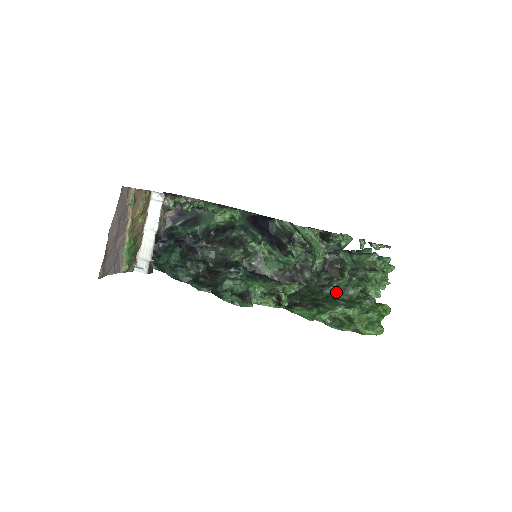
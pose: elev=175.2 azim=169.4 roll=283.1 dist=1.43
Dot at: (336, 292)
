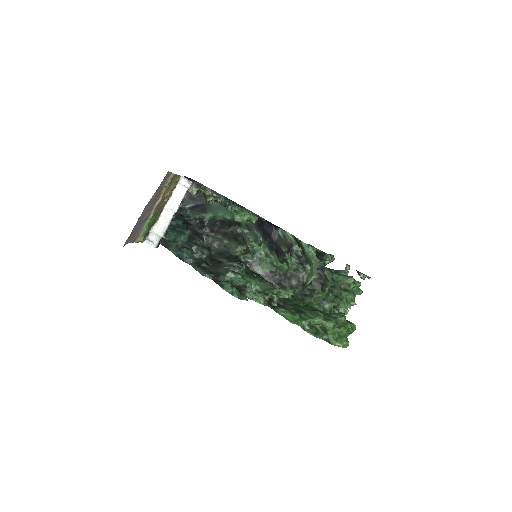
Dot at: (314, 303)
